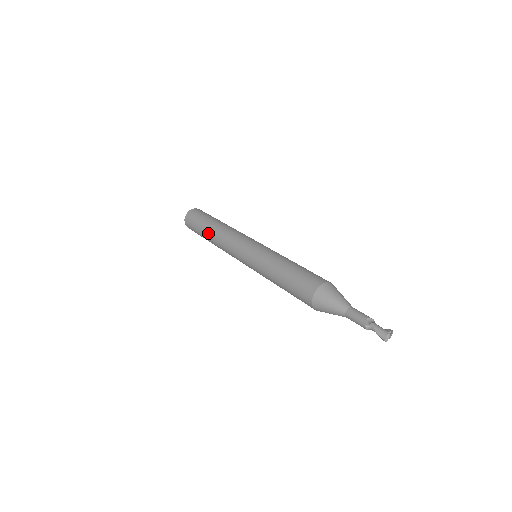
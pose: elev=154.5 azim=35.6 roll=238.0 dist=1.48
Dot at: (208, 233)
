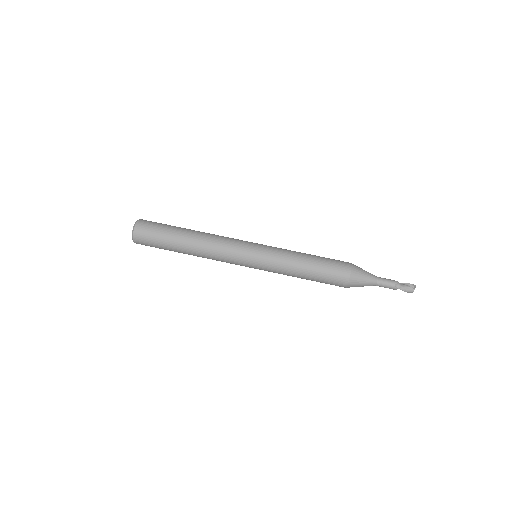
Dot at: occluded
